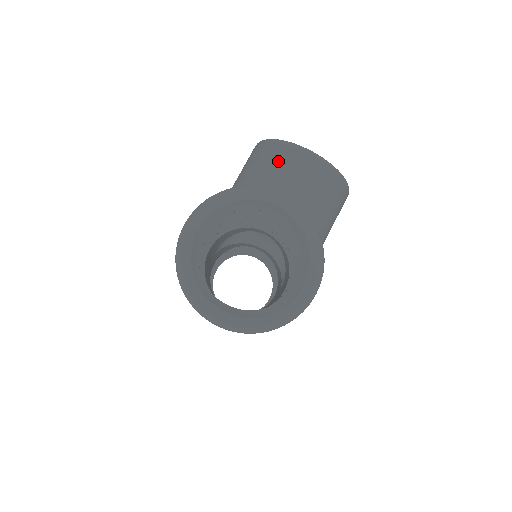
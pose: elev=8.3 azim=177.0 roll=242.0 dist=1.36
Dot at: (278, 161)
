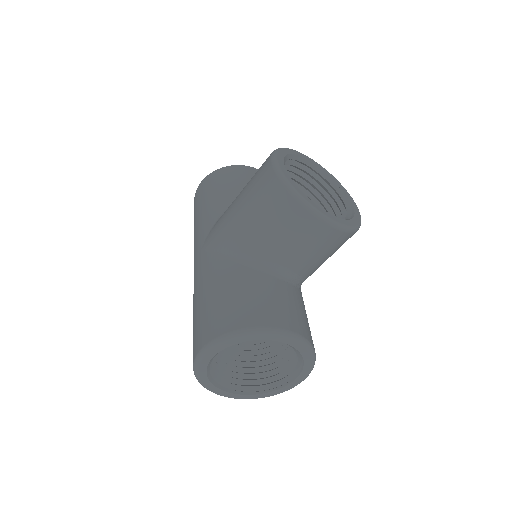
Dot at: (294, 227)
